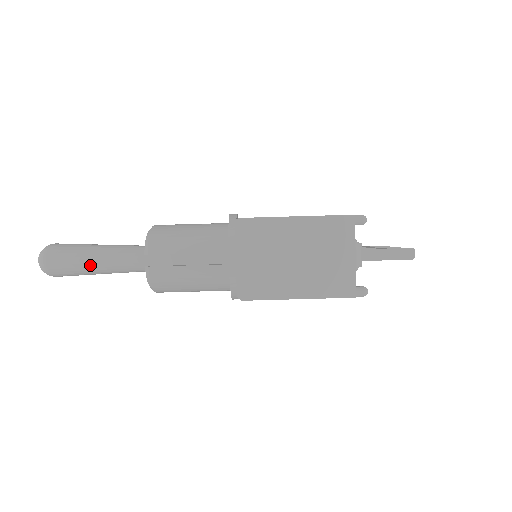
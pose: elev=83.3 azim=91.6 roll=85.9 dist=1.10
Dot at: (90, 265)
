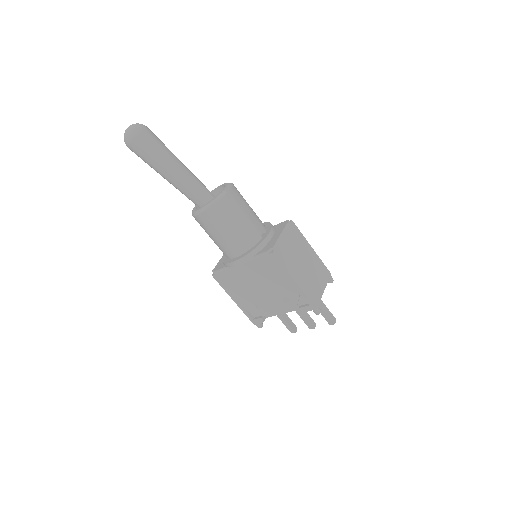
Dot at: (171, 161)
